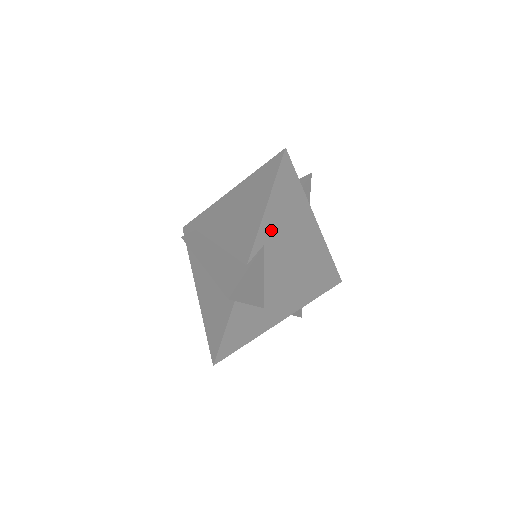
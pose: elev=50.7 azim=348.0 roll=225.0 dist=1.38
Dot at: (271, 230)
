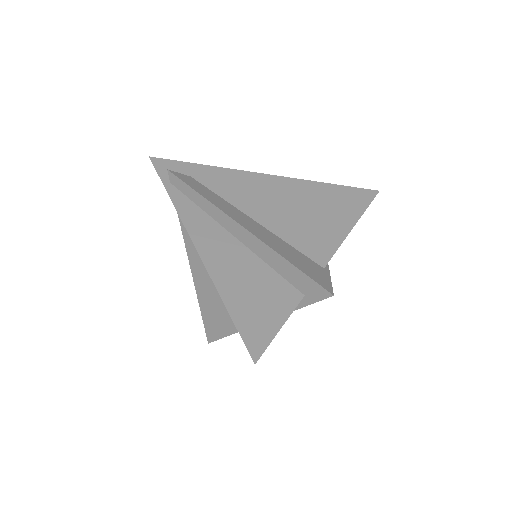
Dot at: occluded
